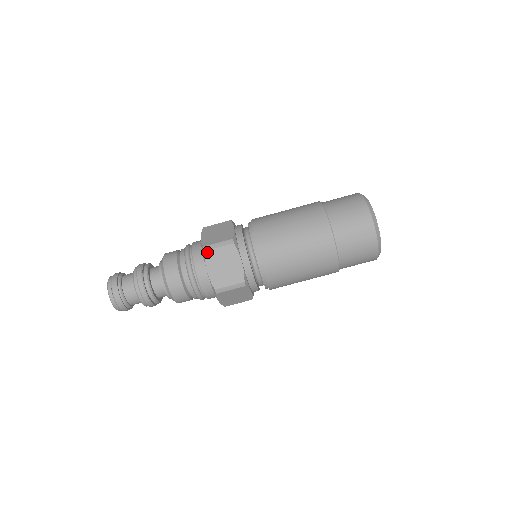
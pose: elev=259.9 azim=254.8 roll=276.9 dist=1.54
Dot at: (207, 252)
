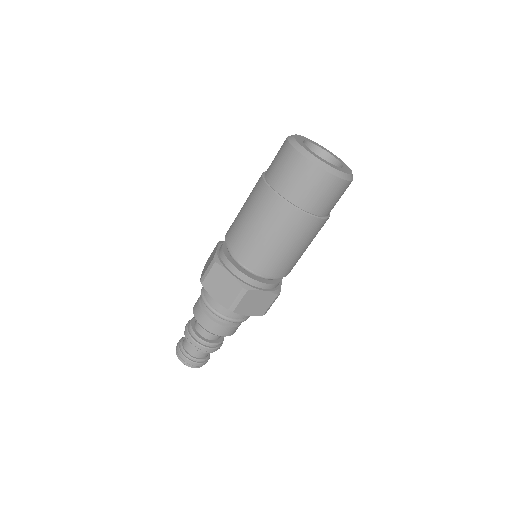
Dot at: (203, 283)
